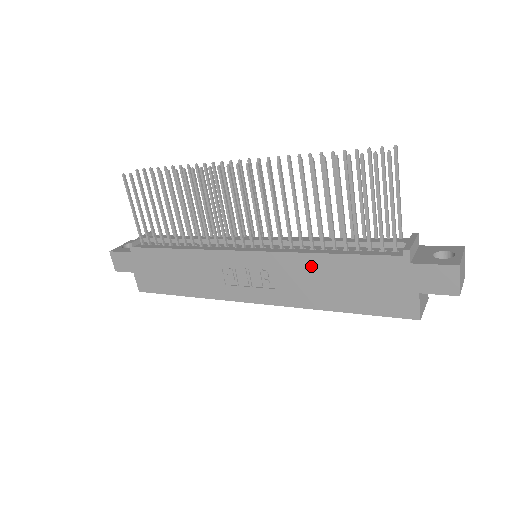
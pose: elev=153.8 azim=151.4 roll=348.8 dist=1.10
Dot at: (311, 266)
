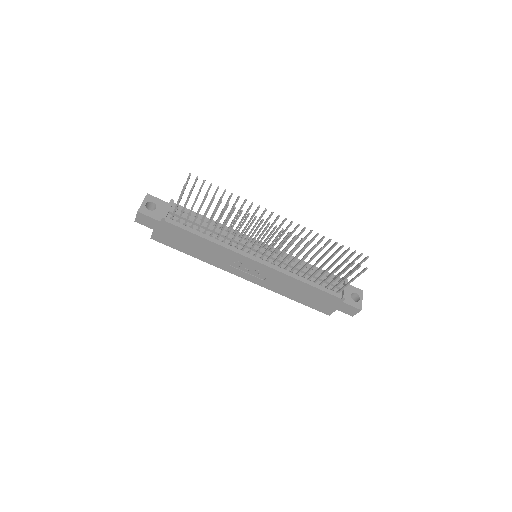
Dot at: (293, 283)
